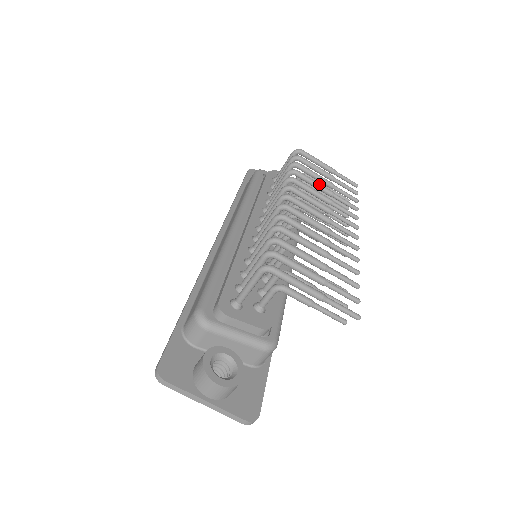
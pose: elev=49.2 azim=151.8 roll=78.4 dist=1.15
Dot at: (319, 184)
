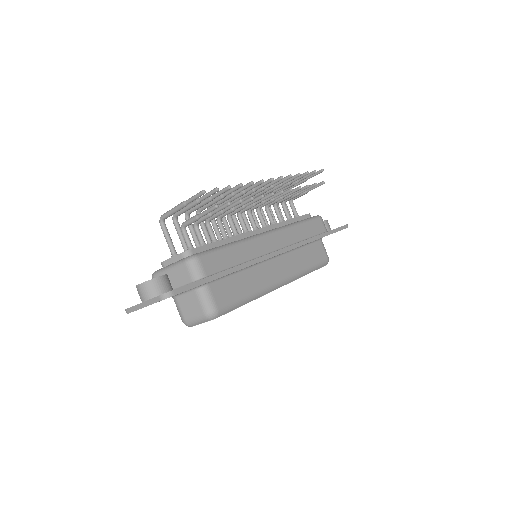
Dot at: occluded
